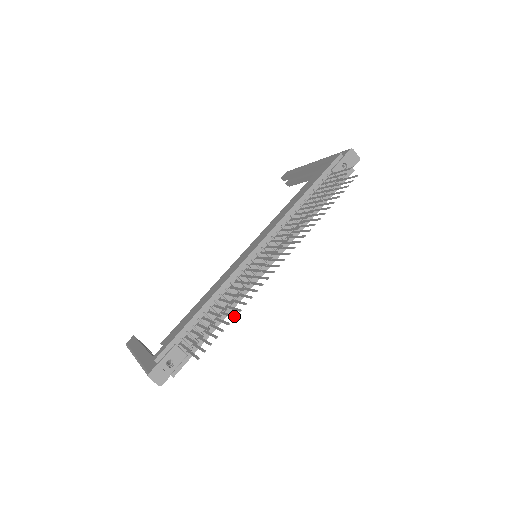
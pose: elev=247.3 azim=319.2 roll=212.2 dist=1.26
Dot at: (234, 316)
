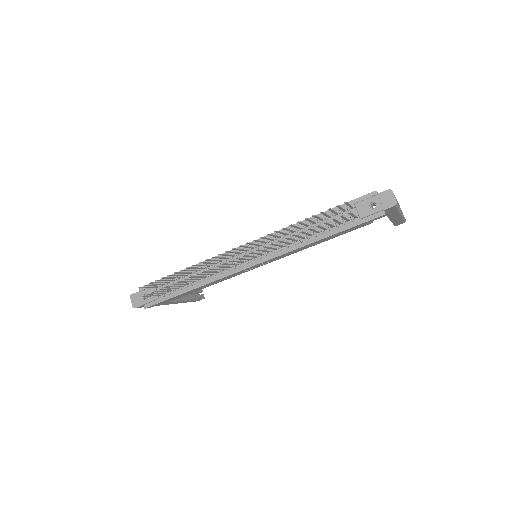
Dot at: occluded
